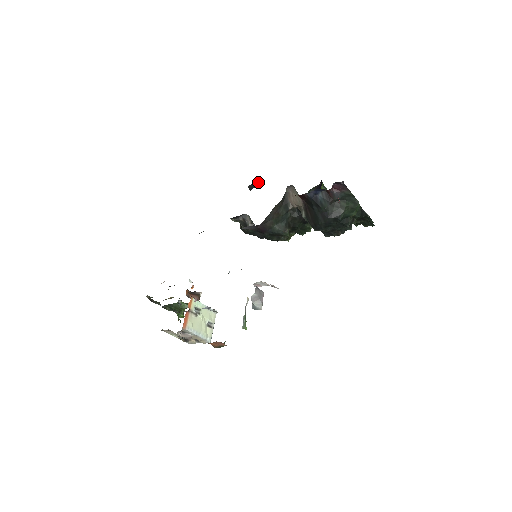
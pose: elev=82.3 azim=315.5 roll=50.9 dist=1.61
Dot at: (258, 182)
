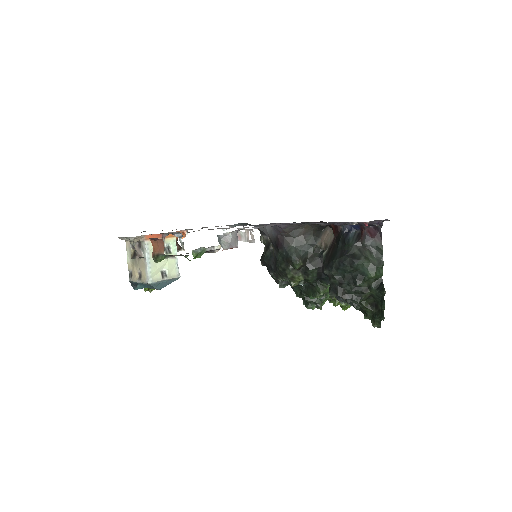
Dot at: occluded
